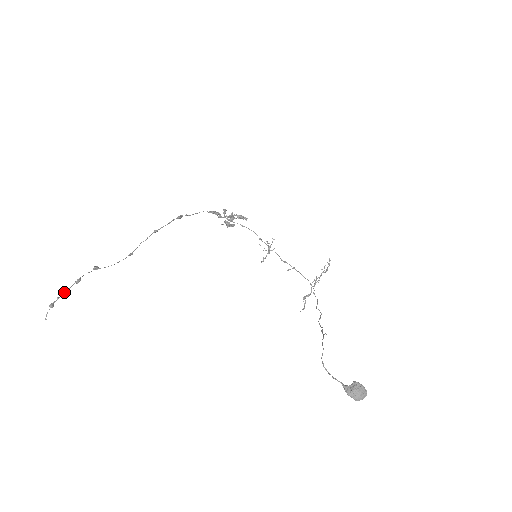
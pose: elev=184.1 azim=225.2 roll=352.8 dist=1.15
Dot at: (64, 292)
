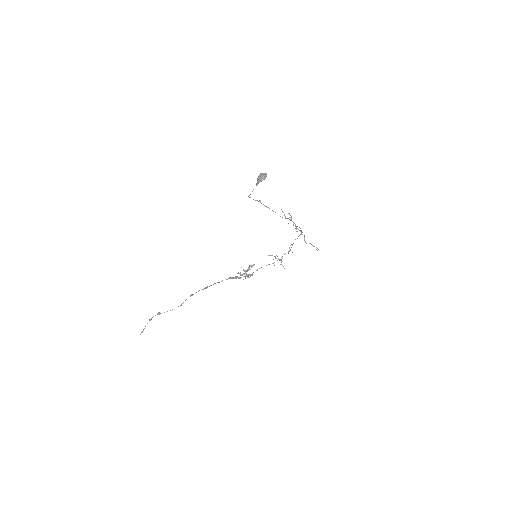
Dot at: (145, 326)
